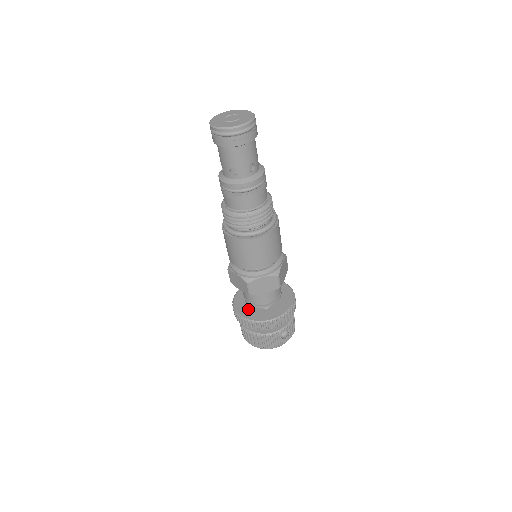
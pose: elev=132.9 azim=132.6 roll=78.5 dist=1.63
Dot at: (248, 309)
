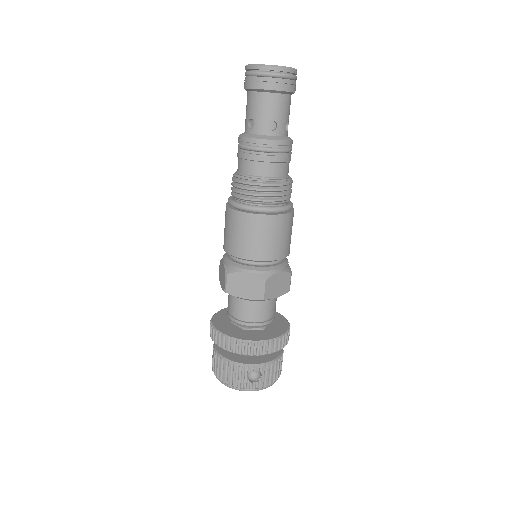
Dot at: (225, 321)
